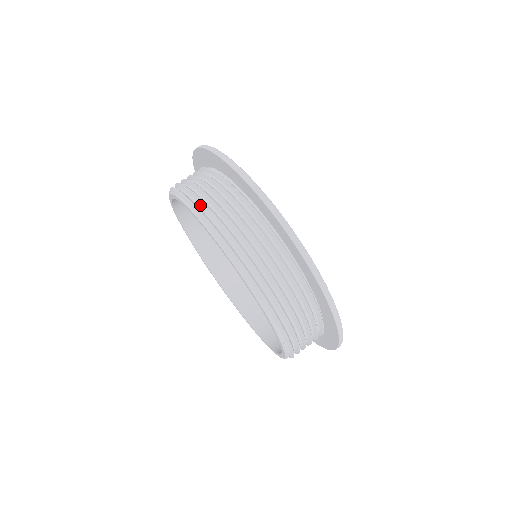
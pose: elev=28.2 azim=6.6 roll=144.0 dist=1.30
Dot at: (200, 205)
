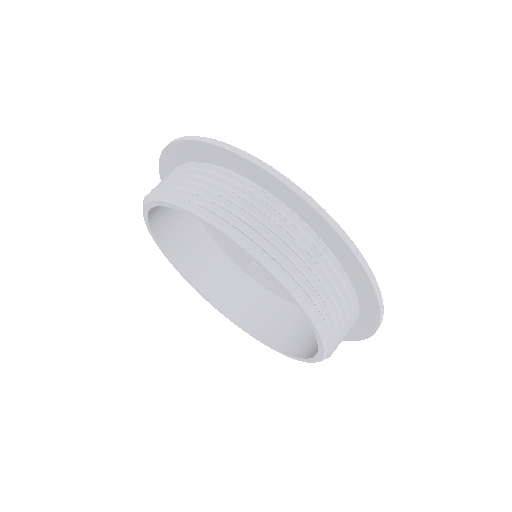
Dot at: occluded
